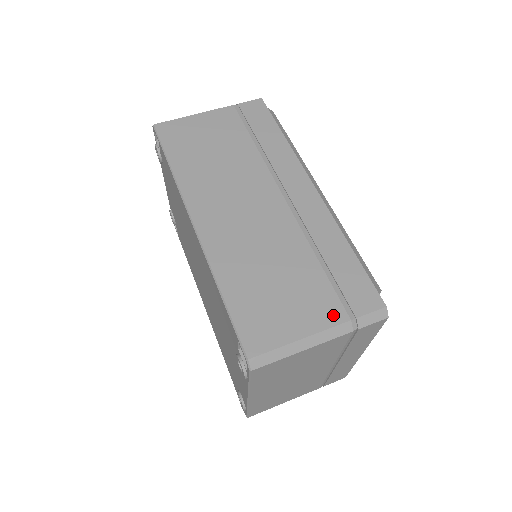
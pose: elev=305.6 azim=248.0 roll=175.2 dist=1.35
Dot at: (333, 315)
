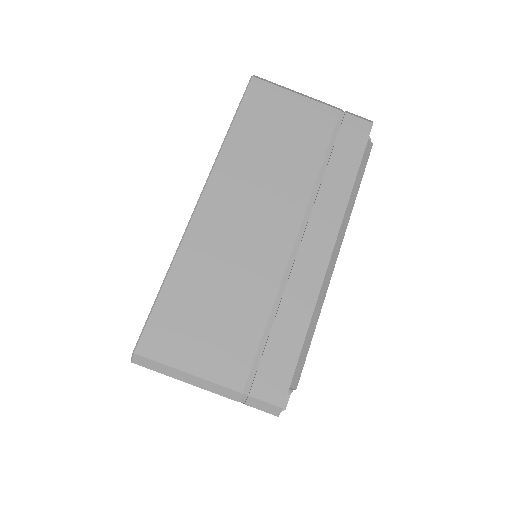
Dot at: (233, 377)
